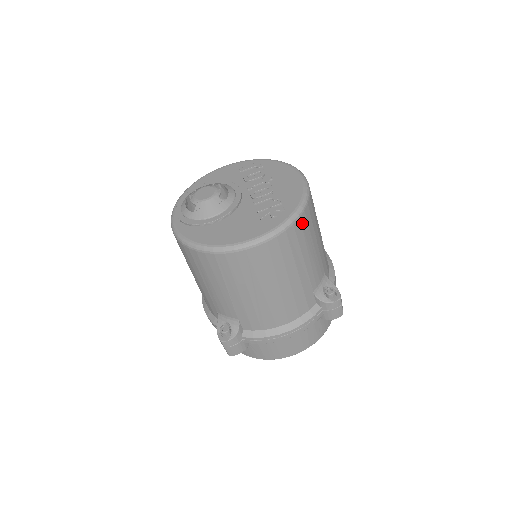
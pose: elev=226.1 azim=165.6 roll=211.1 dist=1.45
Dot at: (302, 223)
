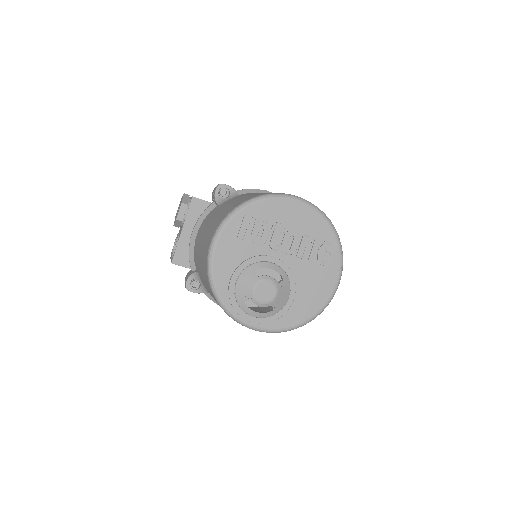
Dot at: occluded
